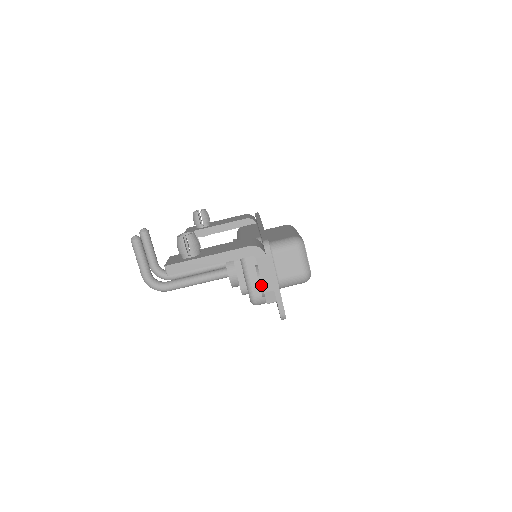
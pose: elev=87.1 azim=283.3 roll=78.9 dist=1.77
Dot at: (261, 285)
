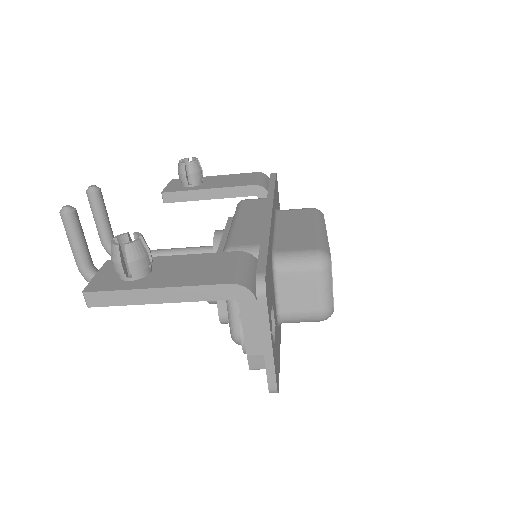
Dot at: (243, 342)
